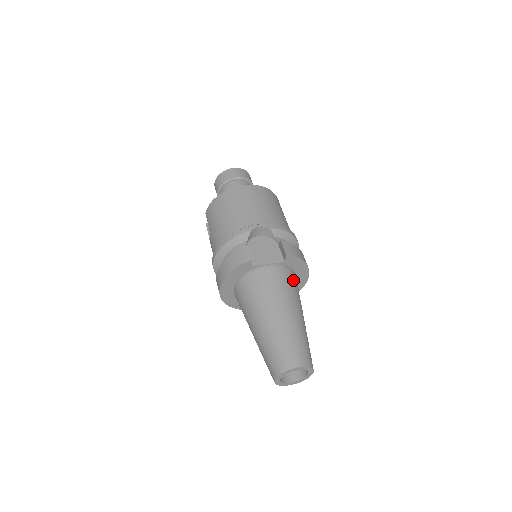
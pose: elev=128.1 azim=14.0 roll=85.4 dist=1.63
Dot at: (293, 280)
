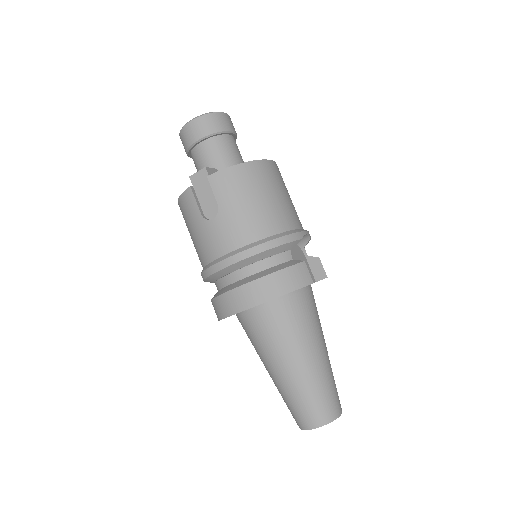
Dot at: occluded
